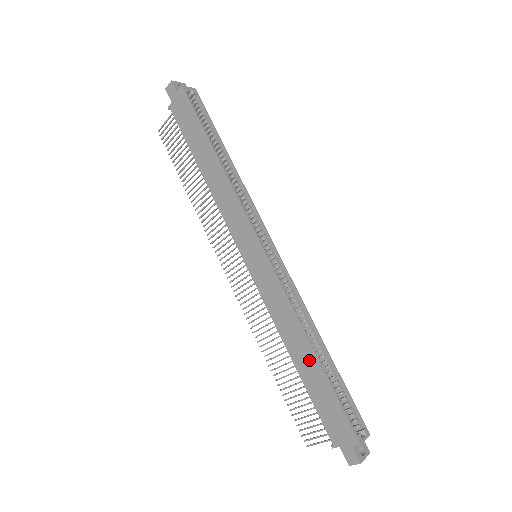
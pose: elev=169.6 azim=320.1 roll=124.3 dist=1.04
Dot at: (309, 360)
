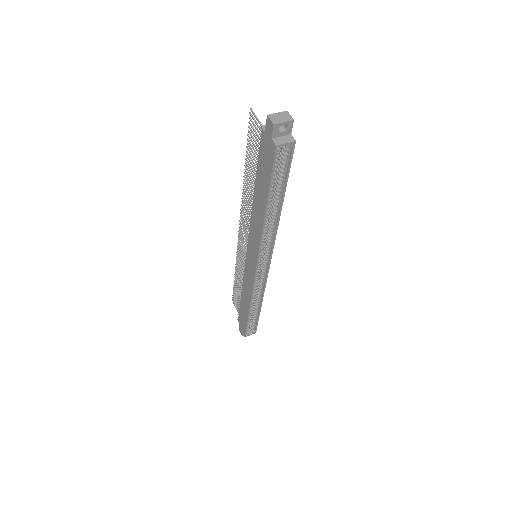
Dot at: (246, 307)
